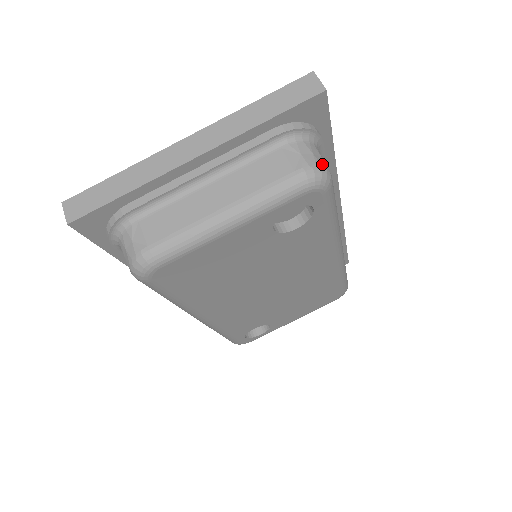
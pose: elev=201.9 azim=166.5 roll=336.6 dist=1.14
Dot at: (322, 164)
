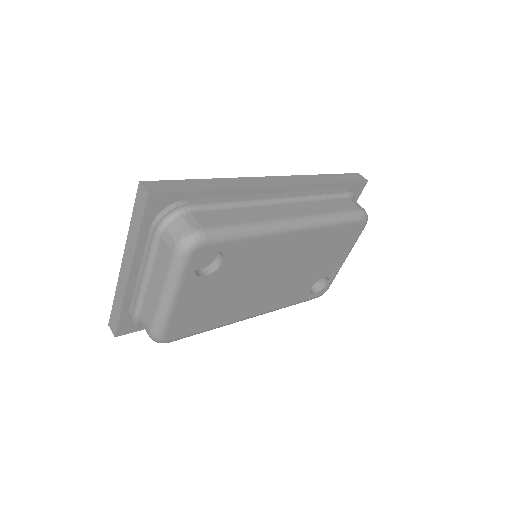
Dot at: (187, 231)
